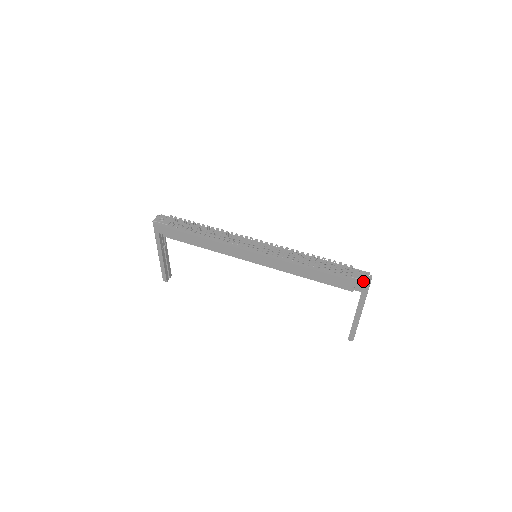
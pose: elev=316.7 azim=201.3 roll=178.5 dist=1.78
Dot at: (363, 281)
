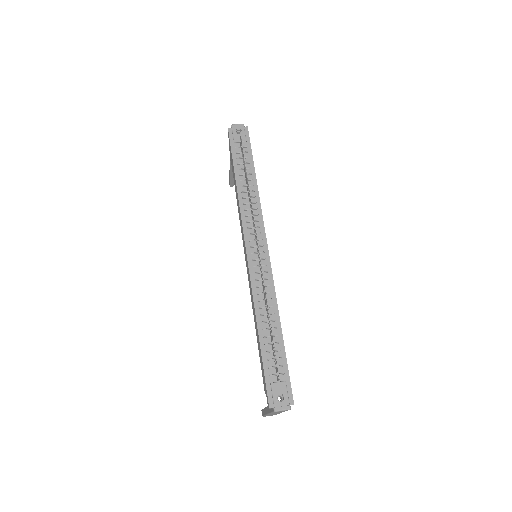
Dot at: (273, 401)
